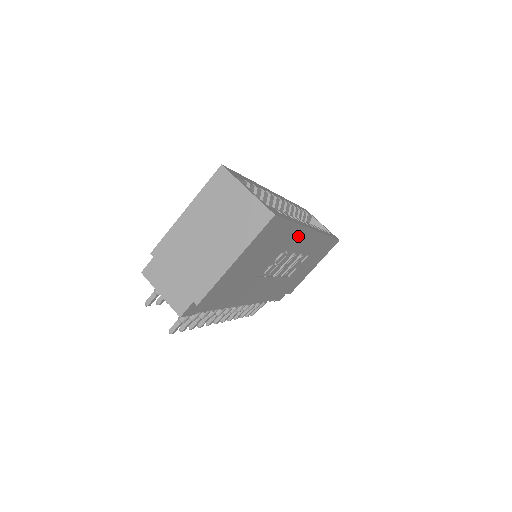
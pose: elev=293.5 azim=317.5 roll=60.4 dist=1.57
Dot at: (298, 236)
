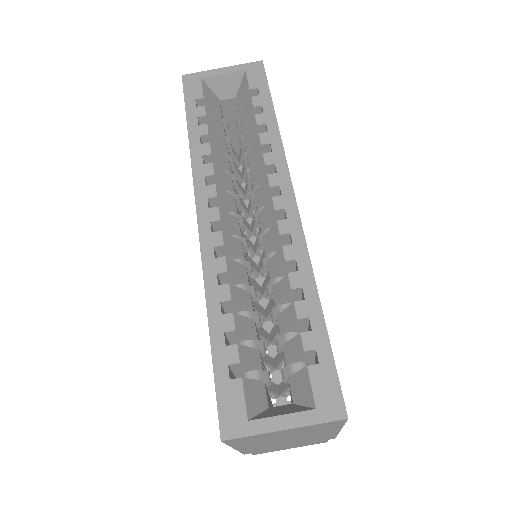
Dot at: occluded
